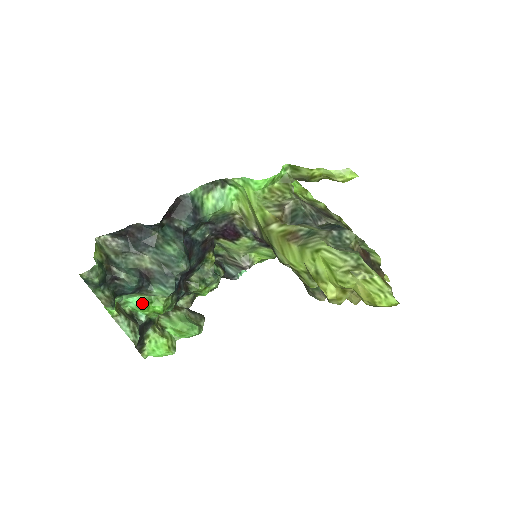
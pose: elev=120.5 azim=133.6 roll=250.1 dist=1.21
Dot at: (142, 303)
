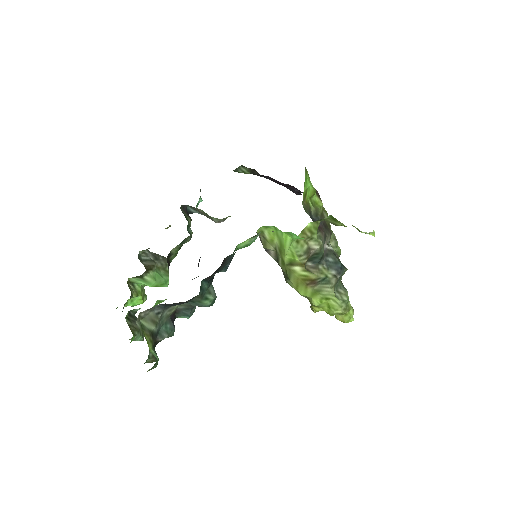
Dot at: occluded
